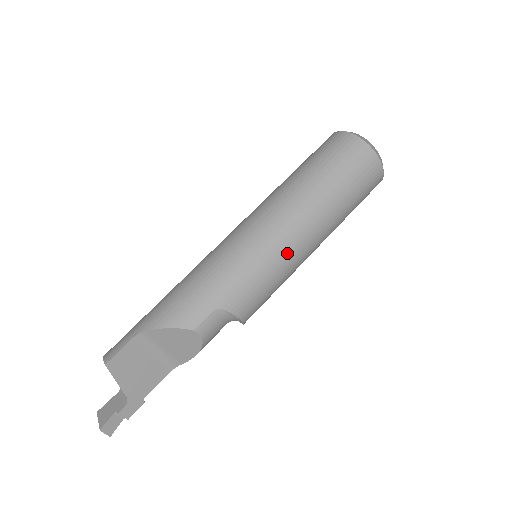
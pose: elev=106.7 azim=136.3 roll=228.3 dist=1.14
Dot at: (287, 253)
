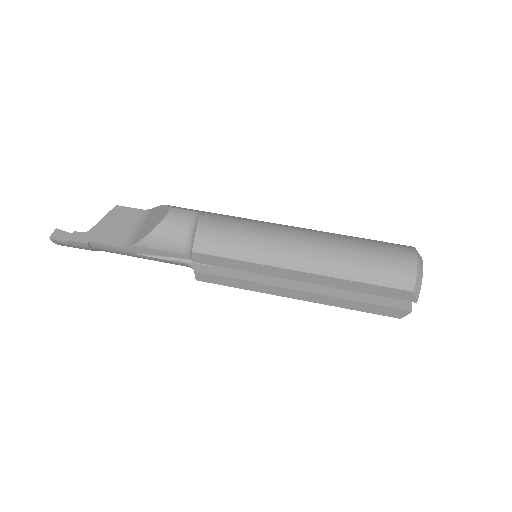
Dot at: (274, 231)
